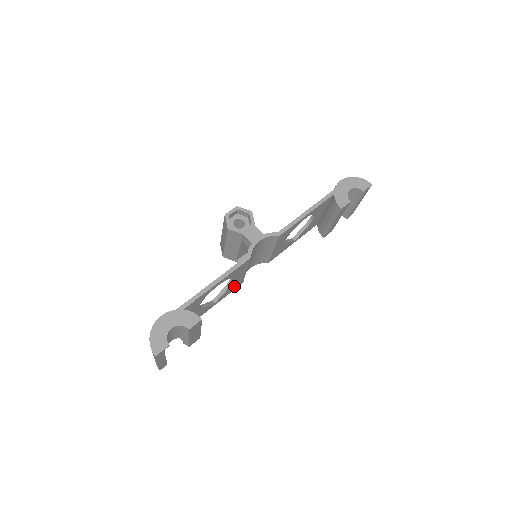
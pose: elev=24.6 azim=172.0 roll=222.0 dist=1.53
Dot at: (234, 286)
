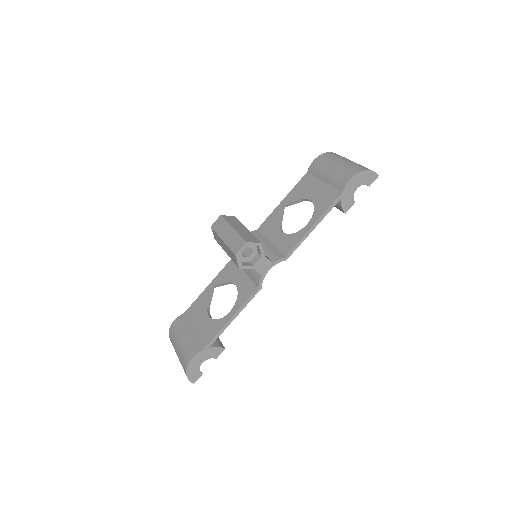
Dot at: occluded
